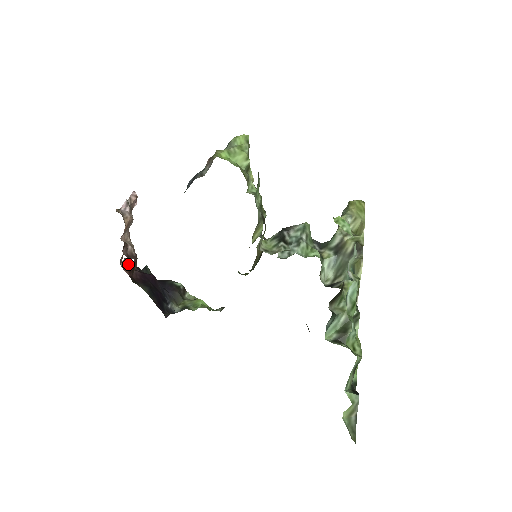
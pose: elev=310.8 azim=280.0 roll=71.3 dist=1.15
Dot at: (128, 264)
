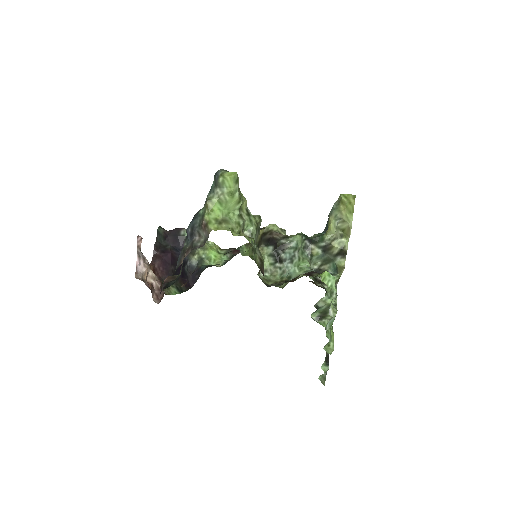
Dot at: (151, 267)
